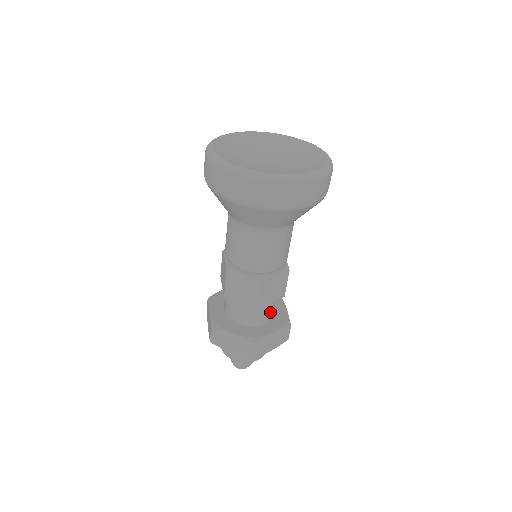
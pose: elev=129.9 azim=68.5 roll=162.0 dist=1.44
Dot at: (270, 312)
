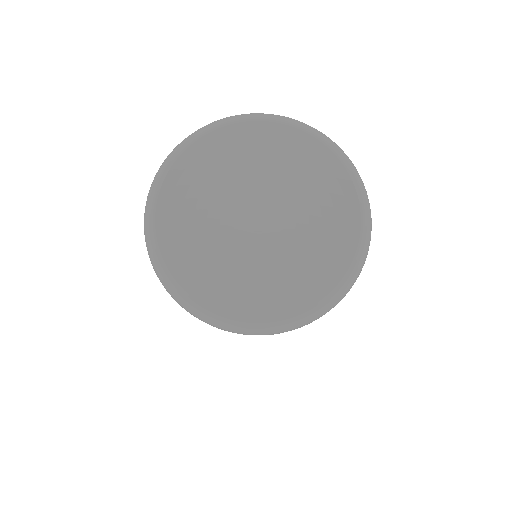
Dot at: occluded
